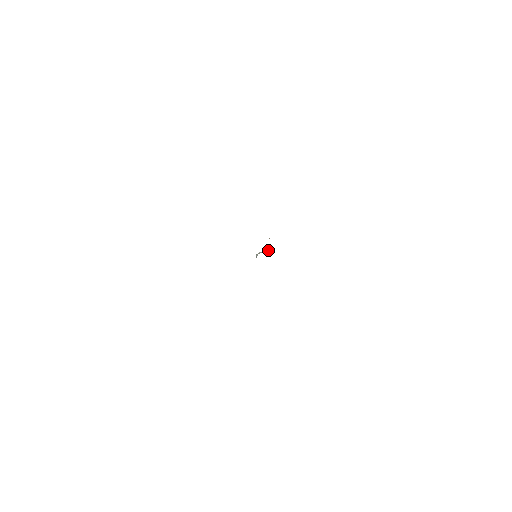
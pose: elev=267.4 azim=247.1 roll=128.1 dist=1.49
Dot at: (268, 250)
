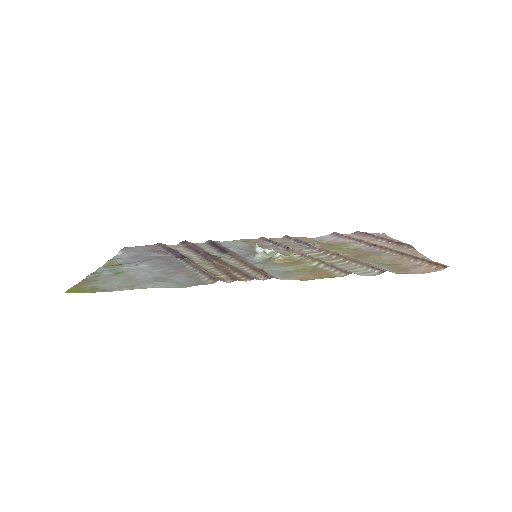
Dot at: (272, 253)
